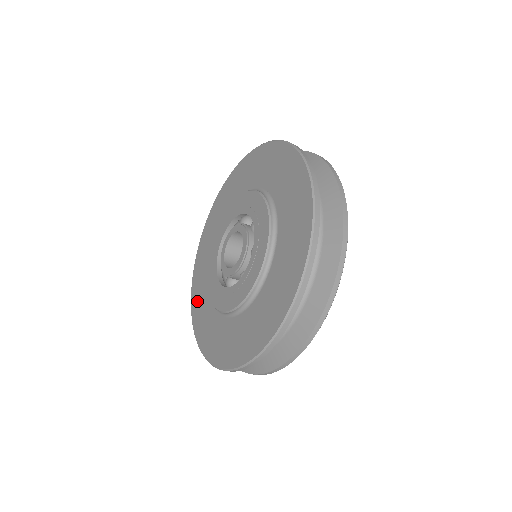
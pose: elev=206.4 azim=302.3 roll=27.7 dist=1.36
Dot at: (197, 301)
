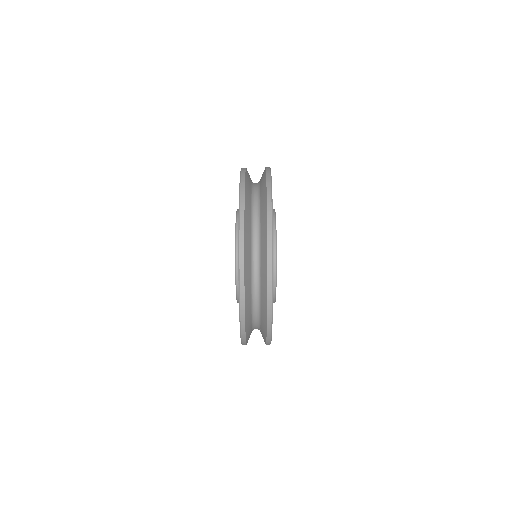
Dot at: occluded
